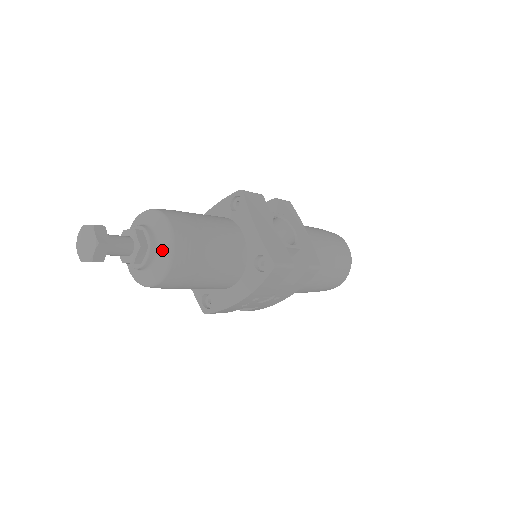
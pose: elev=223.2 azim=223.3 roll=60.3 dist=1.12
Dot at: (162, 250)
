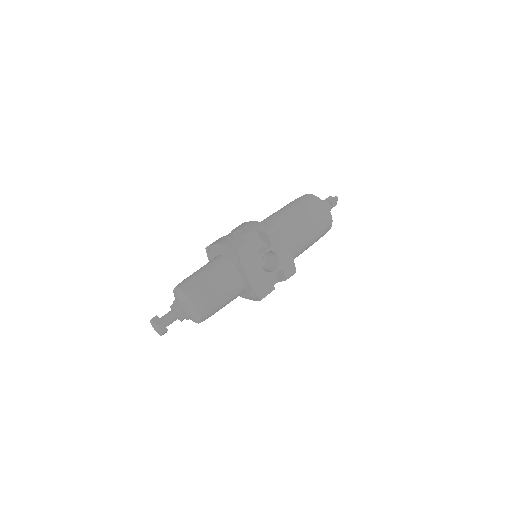
Dot at: (194, 317)
